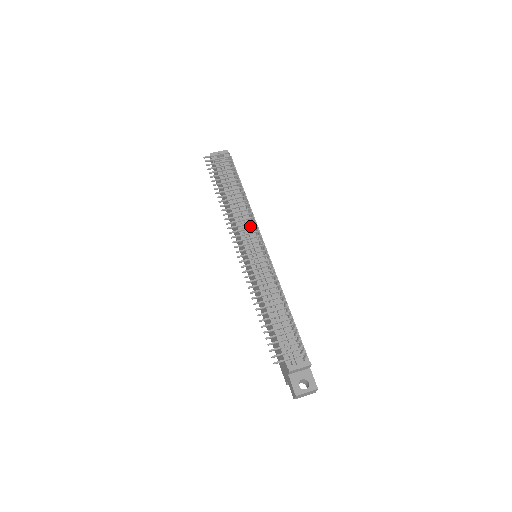
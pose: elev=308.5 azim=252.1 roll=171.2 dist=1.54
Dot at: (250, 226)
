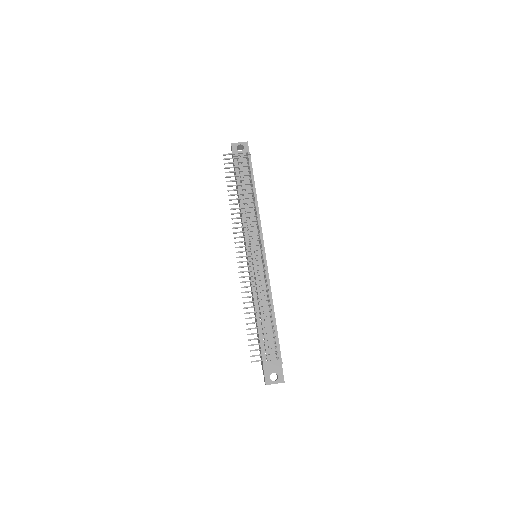
Dot at: (255, 229)
